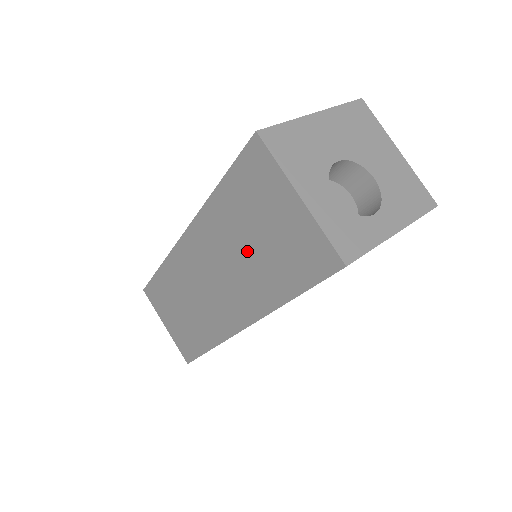
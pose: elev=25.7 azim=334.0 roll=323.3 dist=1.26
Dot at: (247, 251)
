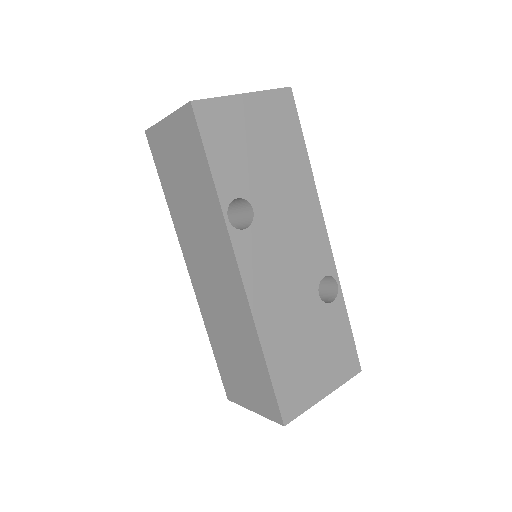
Dot at: (191, 201)
